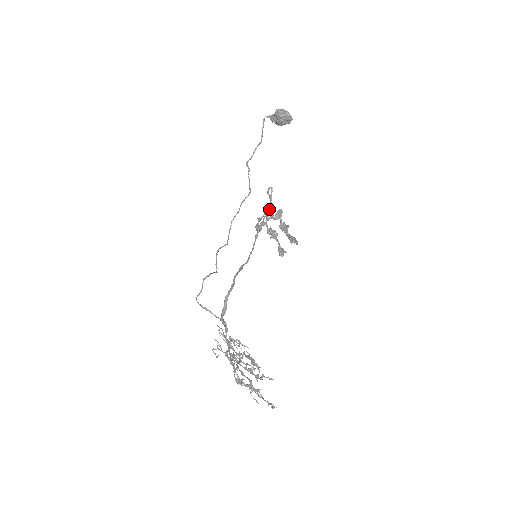
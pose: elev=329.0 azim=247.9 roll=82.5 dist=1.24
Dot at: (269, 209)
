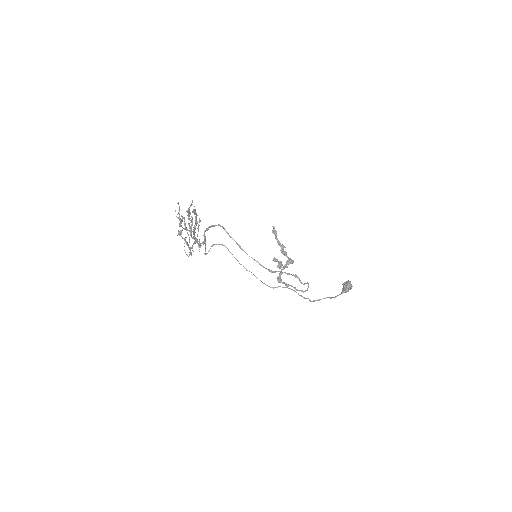
Dot at: (293, 275)
